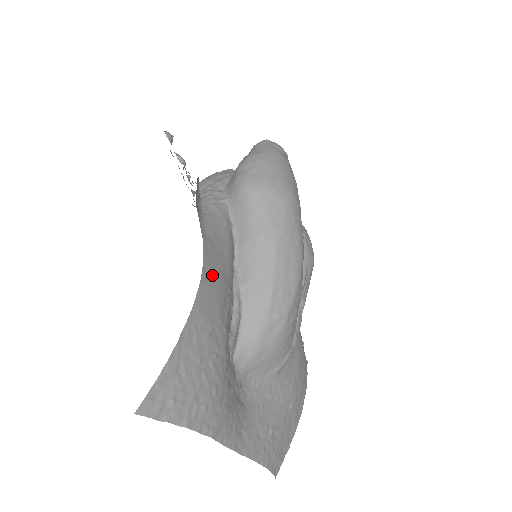
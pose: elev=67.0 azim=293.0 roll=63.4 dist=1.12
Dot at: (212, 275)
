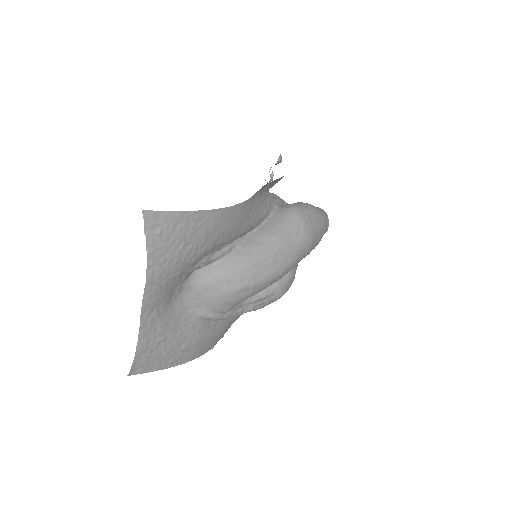
Dot at: (238, 214)
